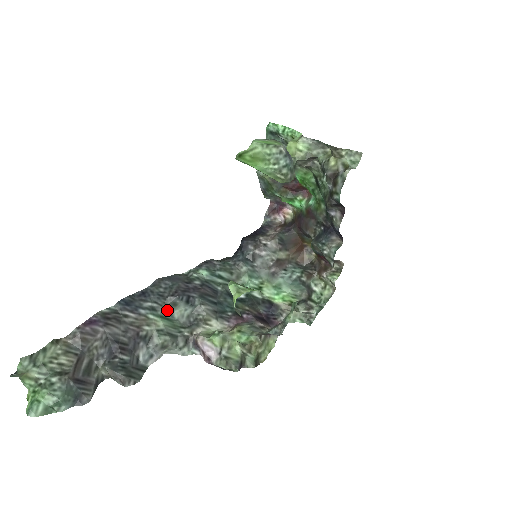
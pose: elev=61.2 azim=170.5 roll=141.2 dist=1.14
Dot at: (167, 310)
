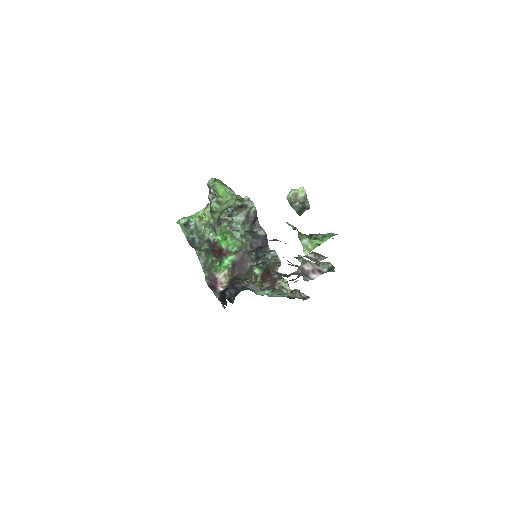
Dot at: occluded
